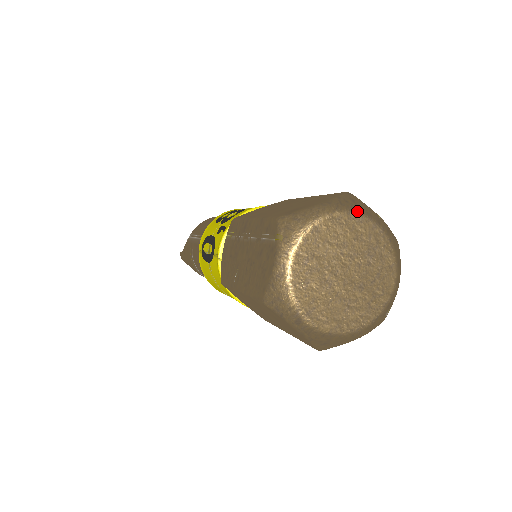
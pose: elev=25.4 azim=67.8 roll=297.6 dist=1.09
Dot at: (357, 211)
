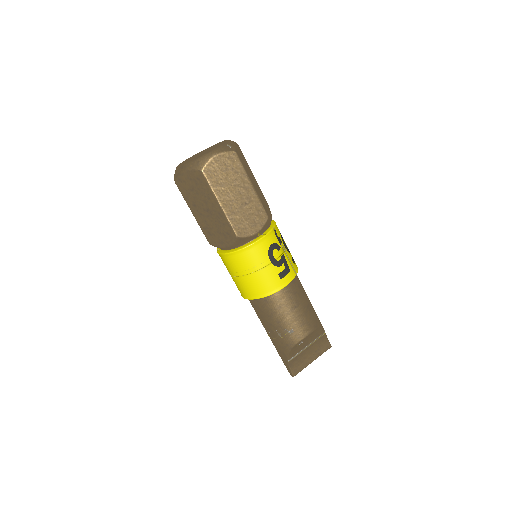
Dot at: occluded
